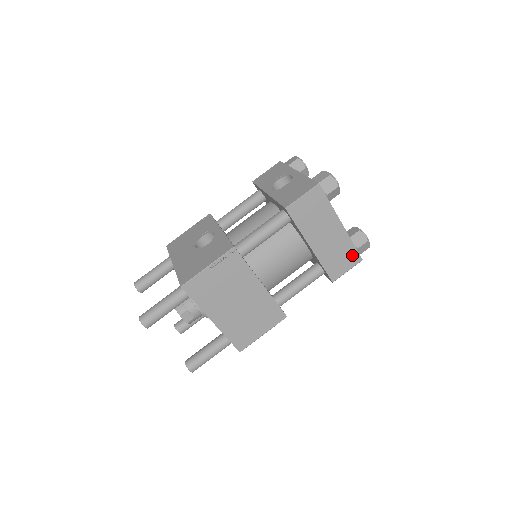
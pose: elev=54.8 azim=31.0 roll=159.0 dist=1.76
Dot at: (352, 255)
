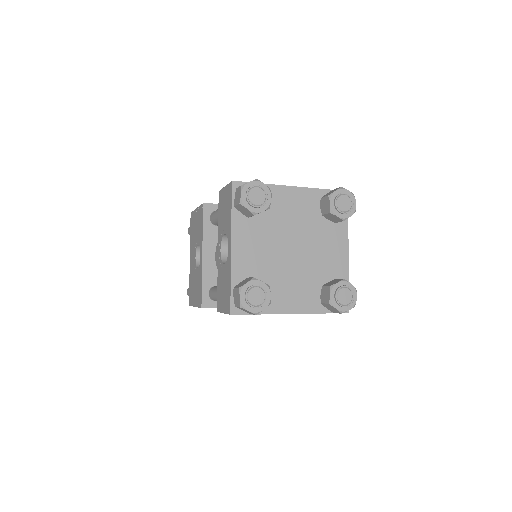
Dot at: occluded
